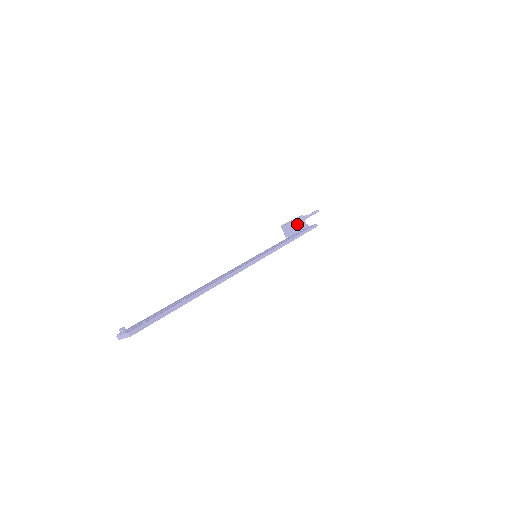
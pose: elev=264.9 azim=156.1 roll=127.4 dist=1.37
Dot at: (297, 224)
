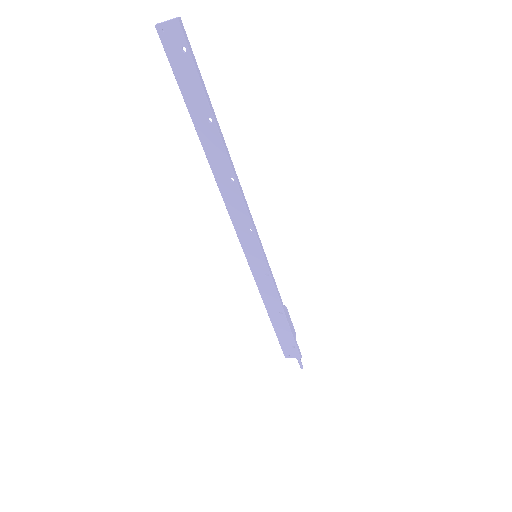
Dot at: occluded
